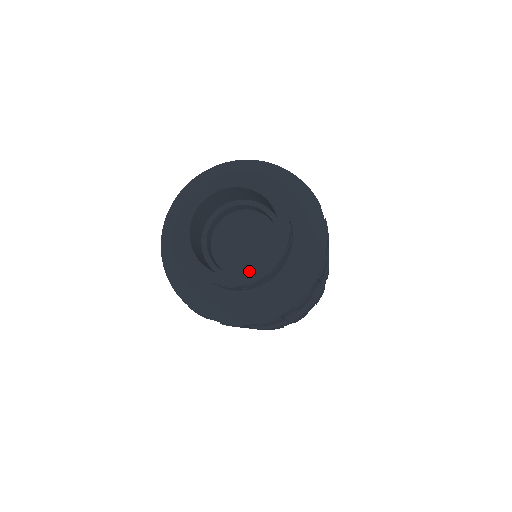
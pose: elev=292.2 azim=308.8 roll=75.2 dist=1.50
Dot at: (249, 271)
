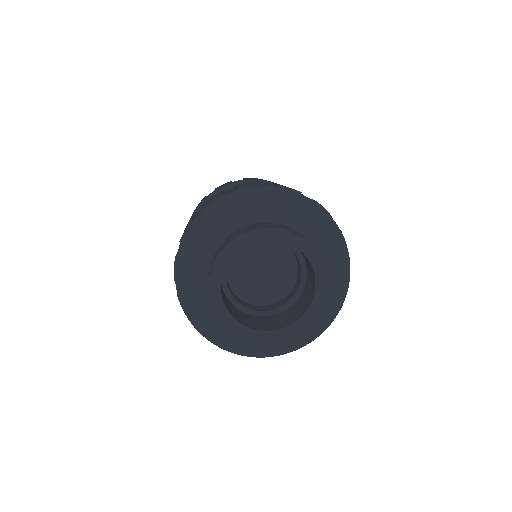
Dot at: (285, 289)
